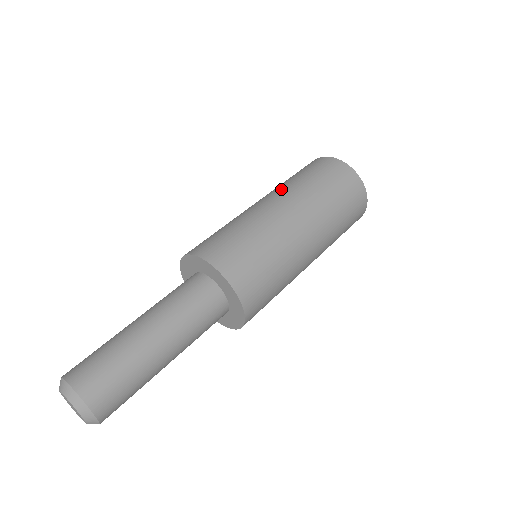
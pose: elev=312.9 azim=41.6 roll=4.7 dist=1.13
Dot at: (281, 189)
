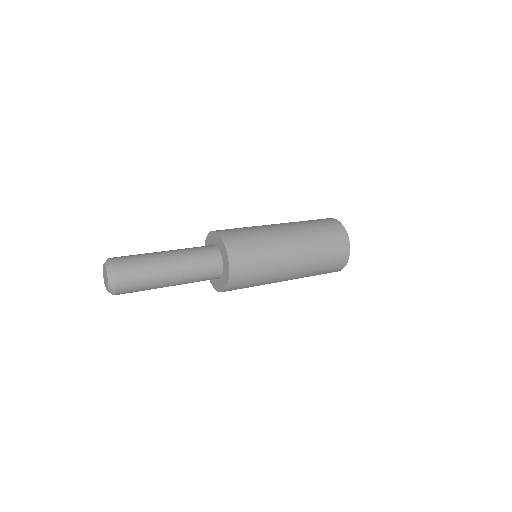
Dot at: occluded
